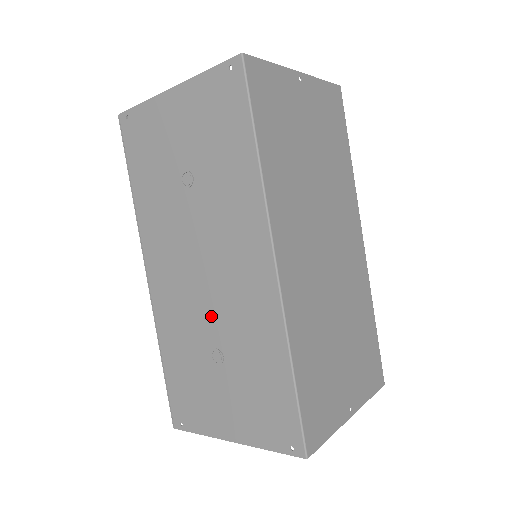
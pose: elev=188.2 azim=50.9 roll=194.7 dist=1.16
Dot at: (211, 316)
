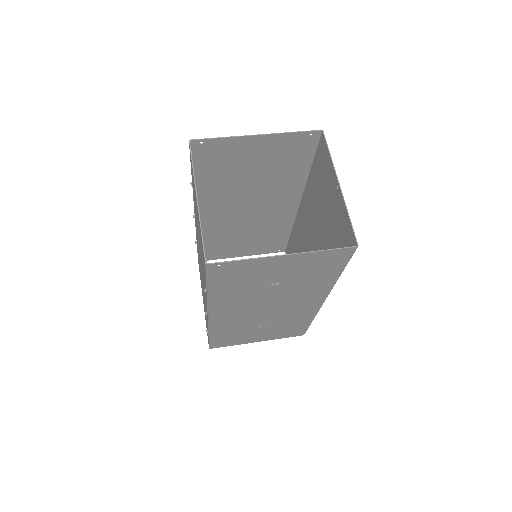
Dot at: (265, 319)
